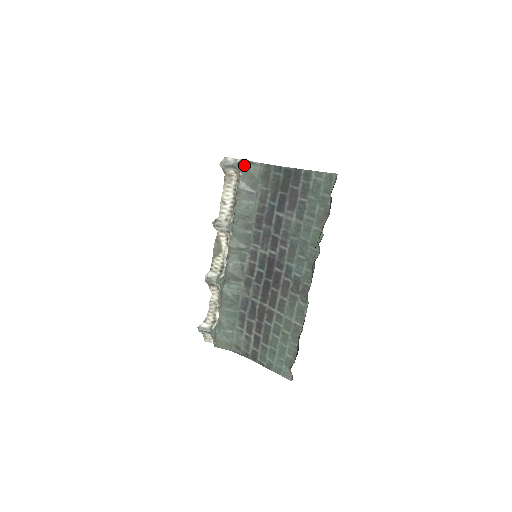
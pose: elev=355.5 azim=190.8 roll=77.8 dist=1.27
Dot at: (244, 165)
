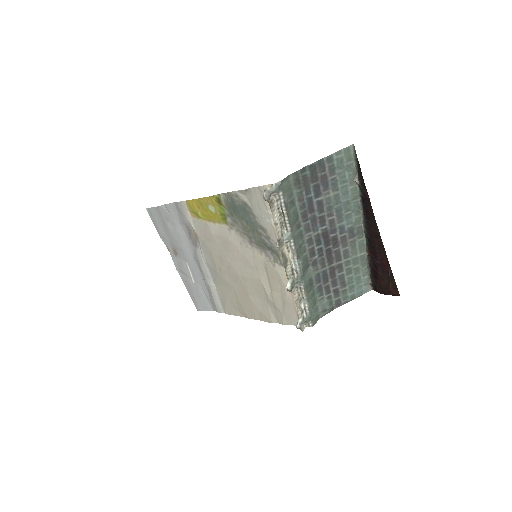
Dot at: (281, 185)
